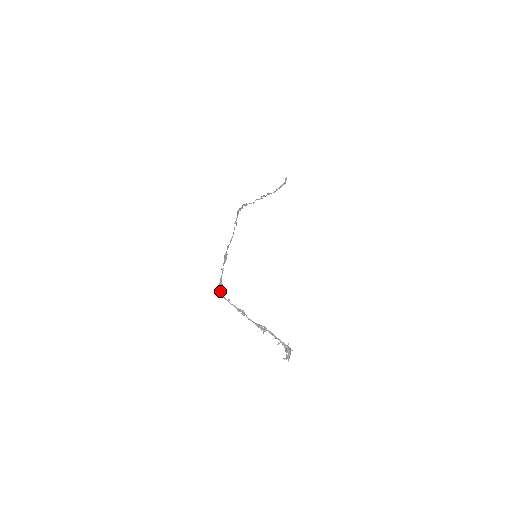
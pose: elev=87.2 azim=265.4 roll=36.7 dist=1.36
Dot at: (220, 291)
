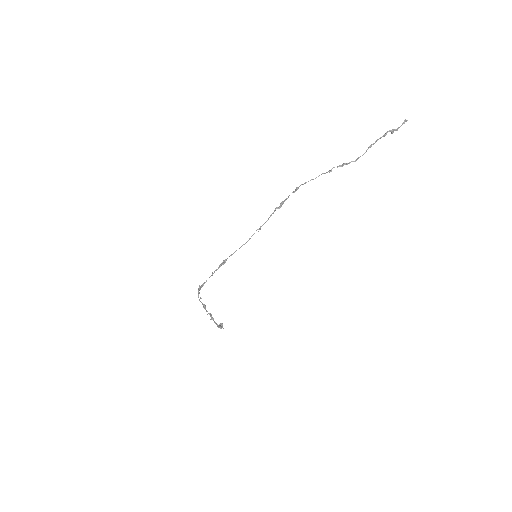
Dot at: (198, 290)
